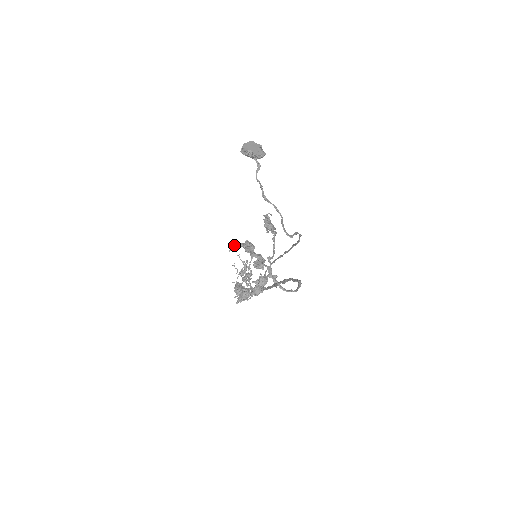
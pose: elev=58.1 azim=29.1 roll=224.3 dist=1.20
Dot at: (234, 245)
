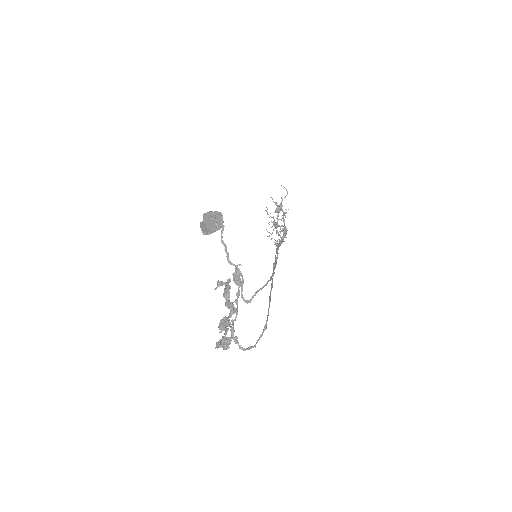
Dot at: (219, 283)
